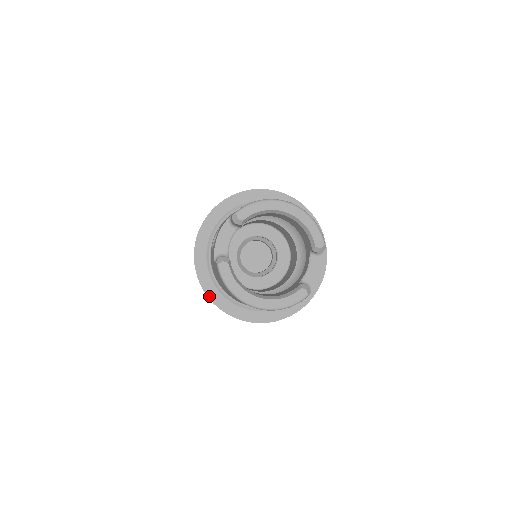
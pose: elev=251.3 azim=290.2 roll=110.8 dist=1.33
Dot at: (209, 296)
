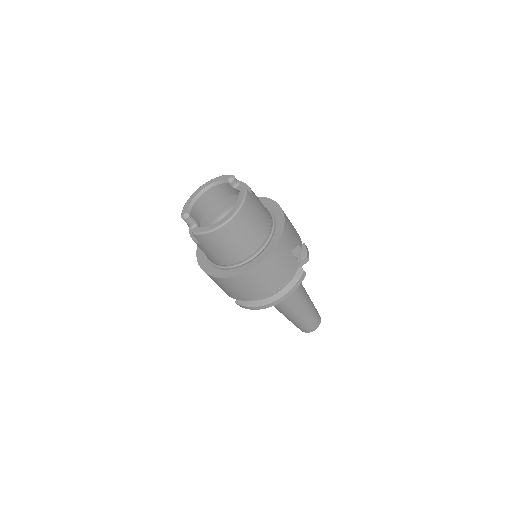
Dot at: (233, 276)
